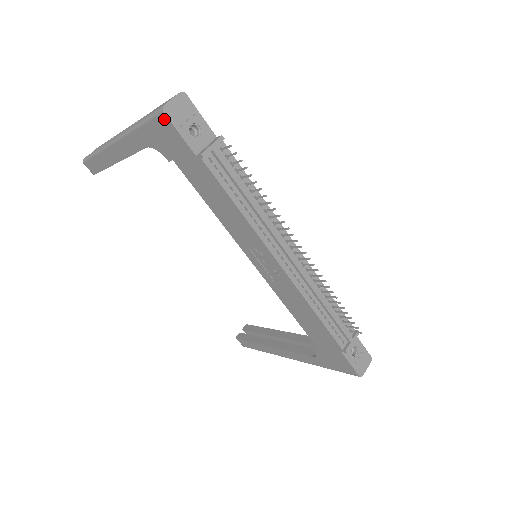
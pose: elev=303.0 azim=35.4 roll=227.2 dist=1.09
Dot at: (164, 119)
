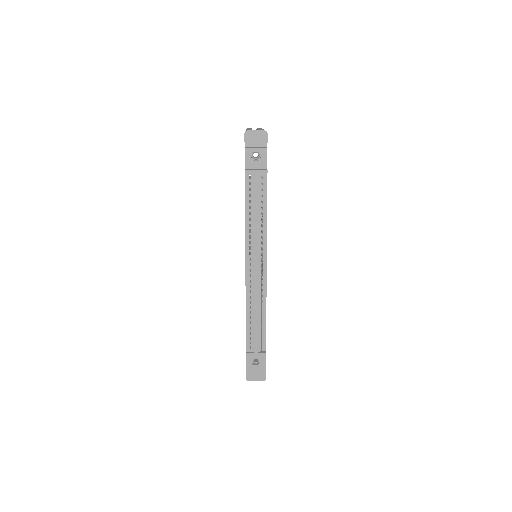
Dot at: (245, 137)
